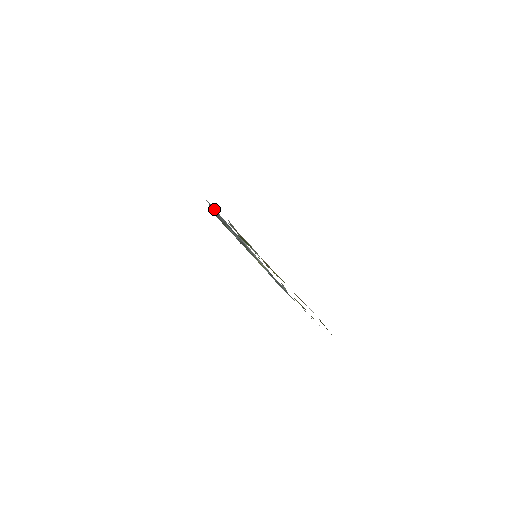
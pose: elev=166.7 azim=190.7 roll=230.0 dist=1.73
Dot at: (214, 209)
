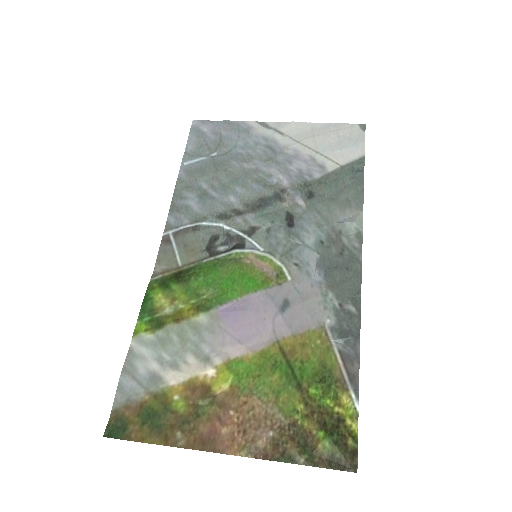
Dot at: (206, 142)
